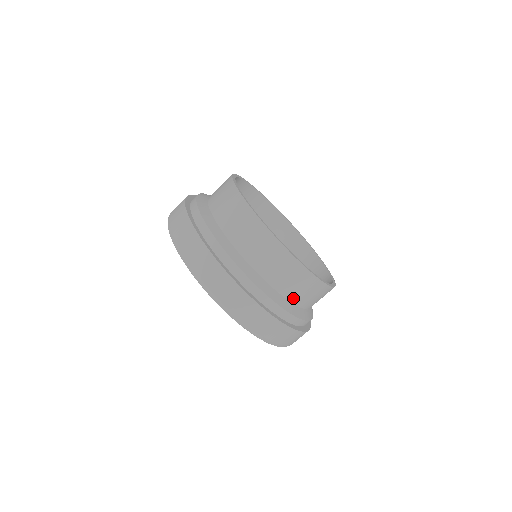
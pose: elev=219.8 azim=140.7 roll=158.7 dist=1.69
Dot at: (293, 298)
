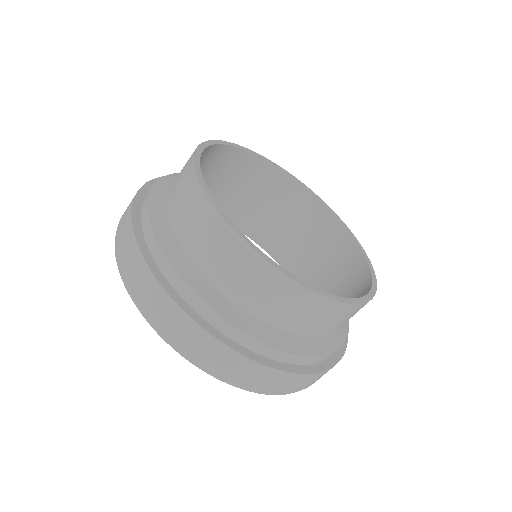
Dot at: (303, 331)
